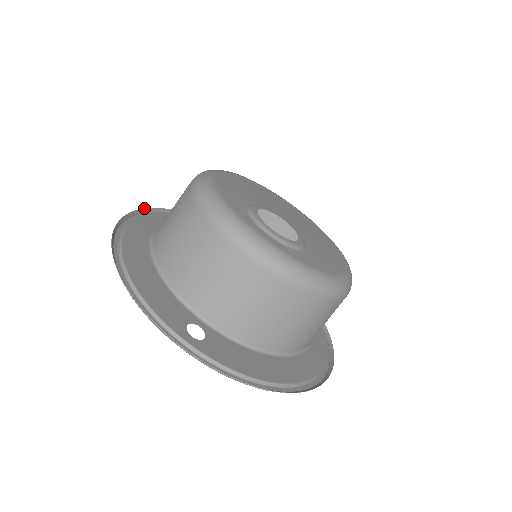
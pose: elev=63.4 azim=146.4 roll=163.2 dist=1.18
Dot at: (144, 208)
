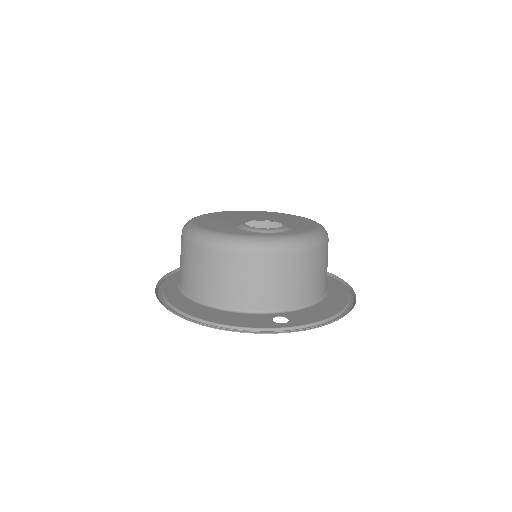
Dot at: occluded
